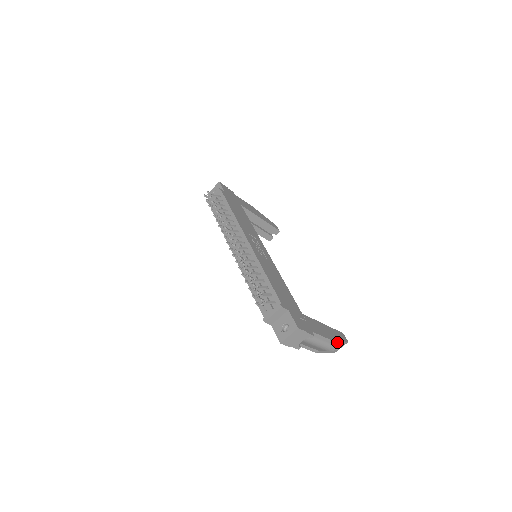
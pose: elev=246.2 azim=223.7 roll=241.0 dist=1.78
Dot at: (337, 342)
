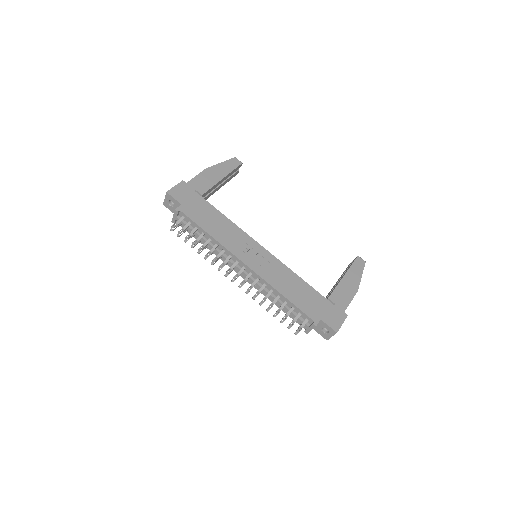
Dot at: (360, 280)
